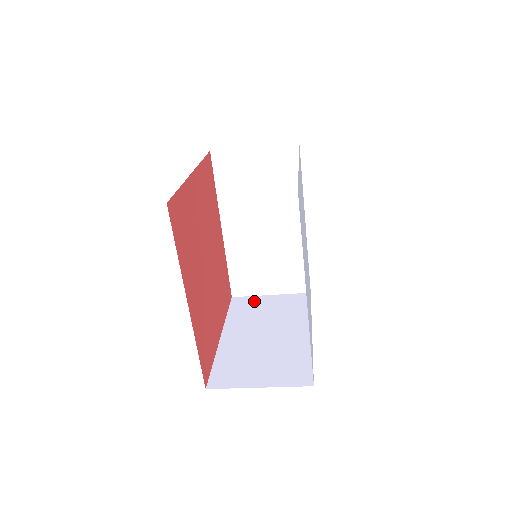
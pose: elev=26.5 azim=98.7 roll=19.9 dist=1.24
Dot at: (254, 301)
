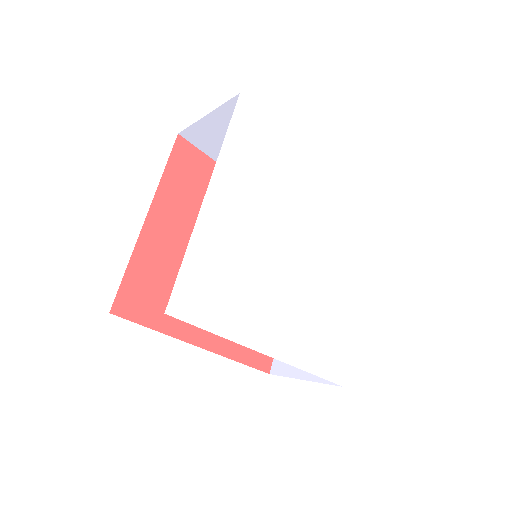
Dot at: occluded
